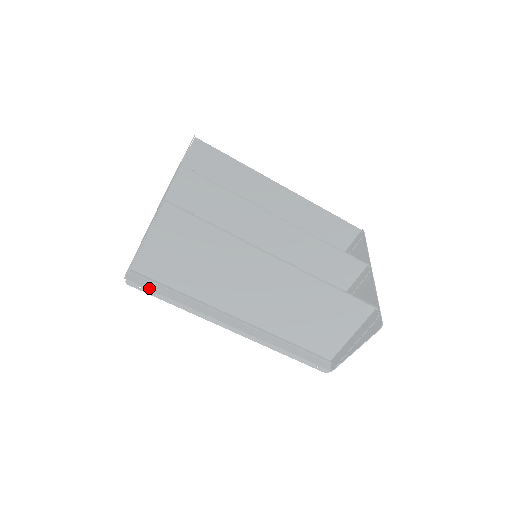
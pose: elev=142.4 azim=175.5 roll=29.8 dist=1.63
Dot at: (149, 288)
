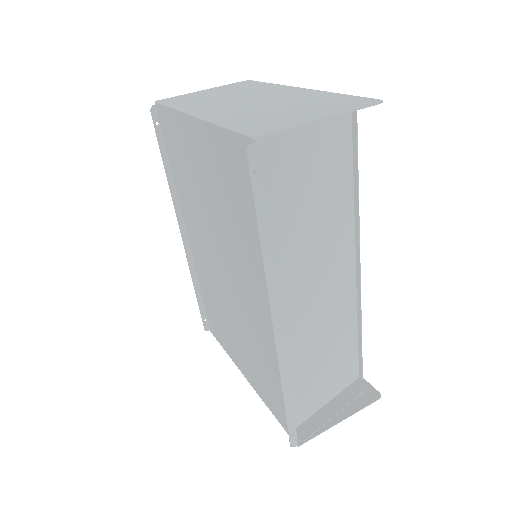
Dot at: (262, 184)
